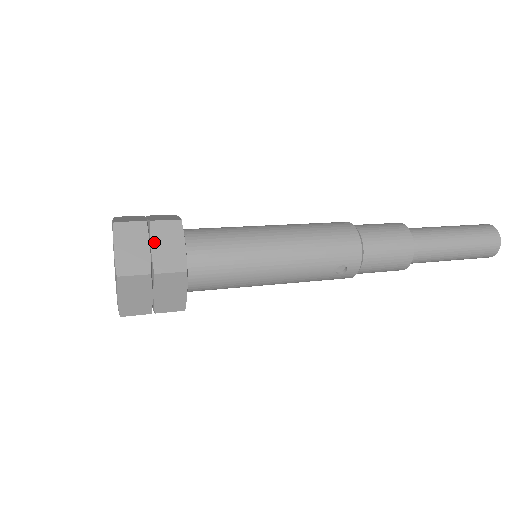
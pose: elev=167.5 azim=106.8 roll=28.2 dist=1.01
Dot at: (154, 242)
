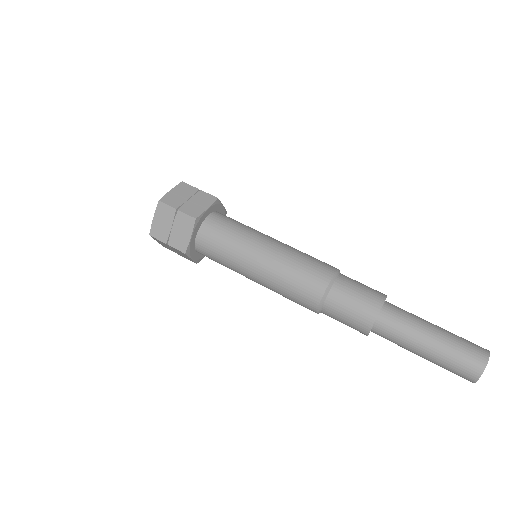
Dot at: (174, 250)
